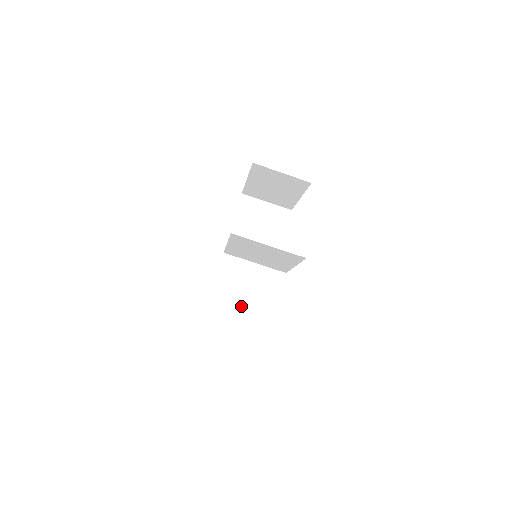
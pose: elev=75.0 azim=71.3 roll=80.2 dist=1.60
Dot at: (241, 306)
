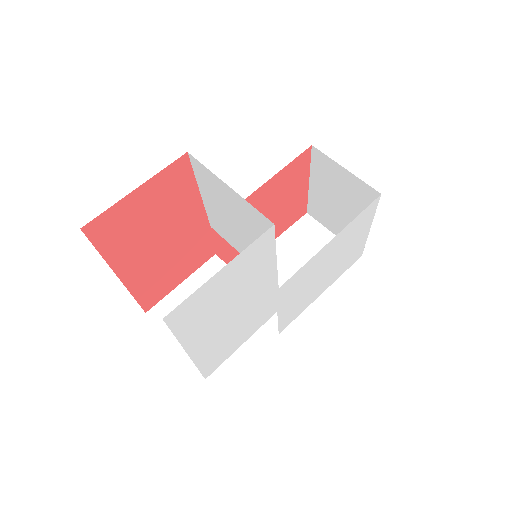
Dot at: occluded
